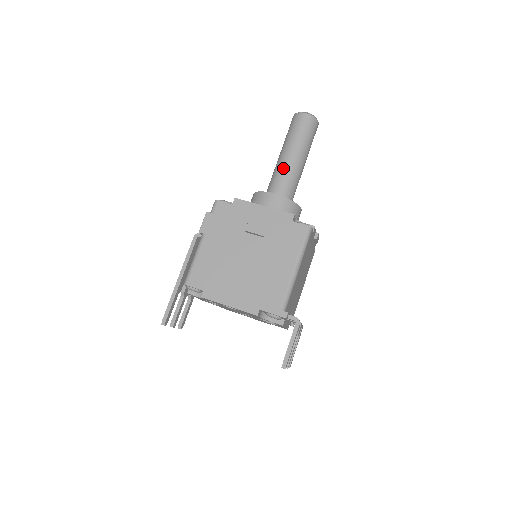
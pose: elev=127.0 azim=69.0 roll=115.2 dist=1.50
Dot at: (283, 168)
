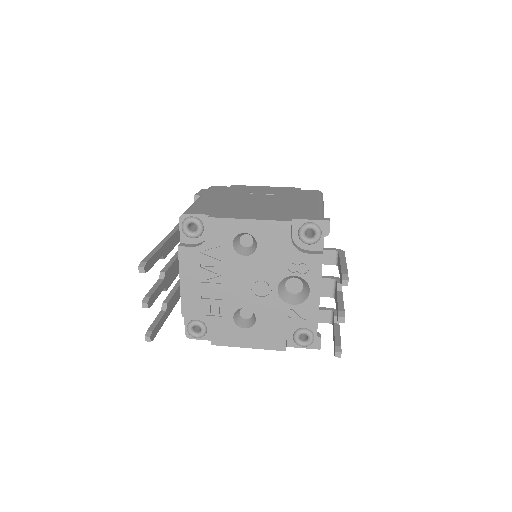
Dot at: occluded
